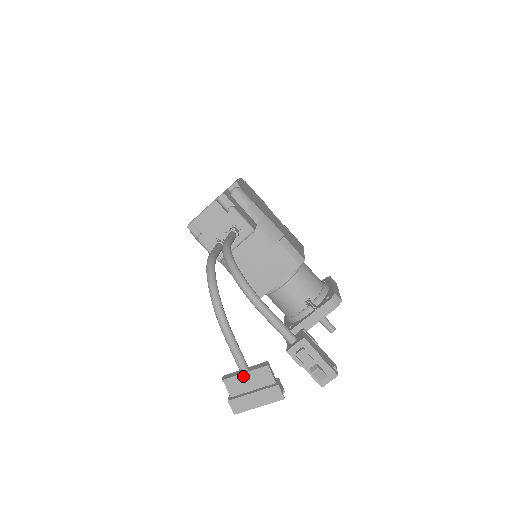
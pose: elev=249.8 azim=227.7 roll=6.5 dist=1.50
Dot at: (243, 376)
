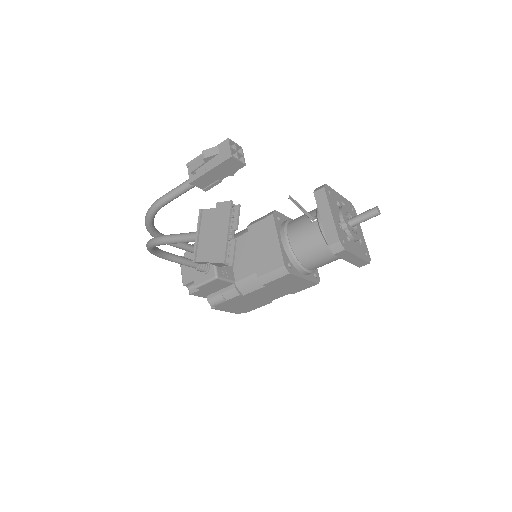
Dot at: (200, 239)
